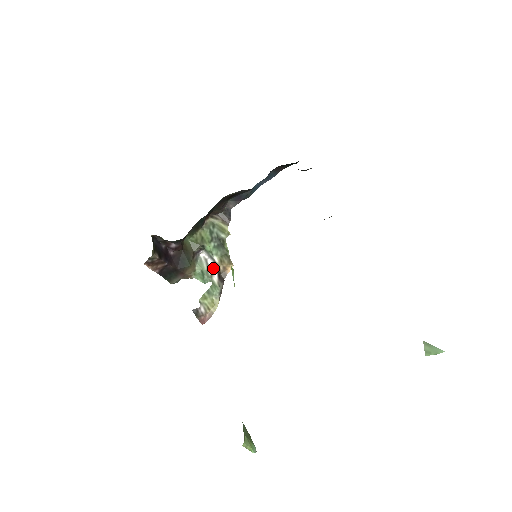
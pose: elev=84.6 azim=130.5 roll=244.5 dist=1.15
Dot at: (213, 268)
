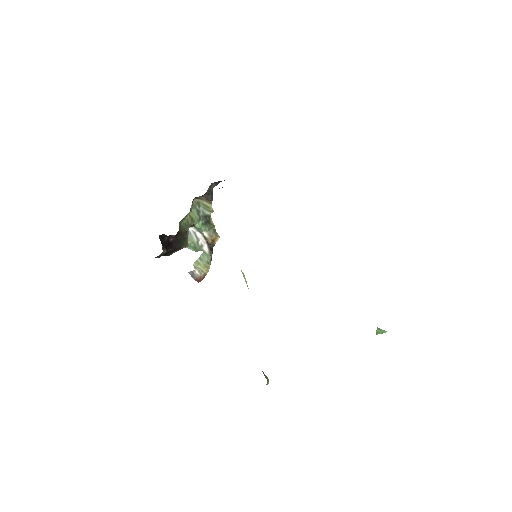
Dot at: (202, 240)
